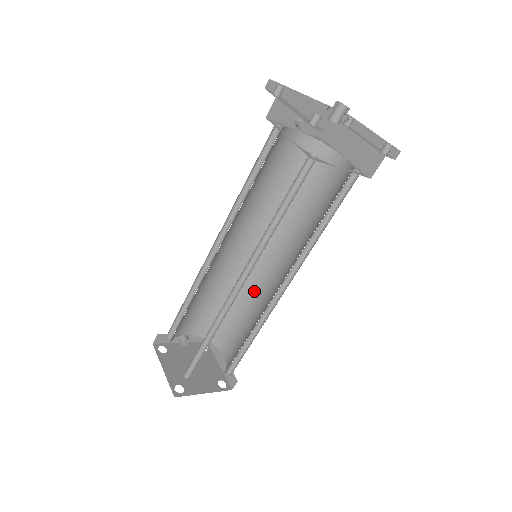
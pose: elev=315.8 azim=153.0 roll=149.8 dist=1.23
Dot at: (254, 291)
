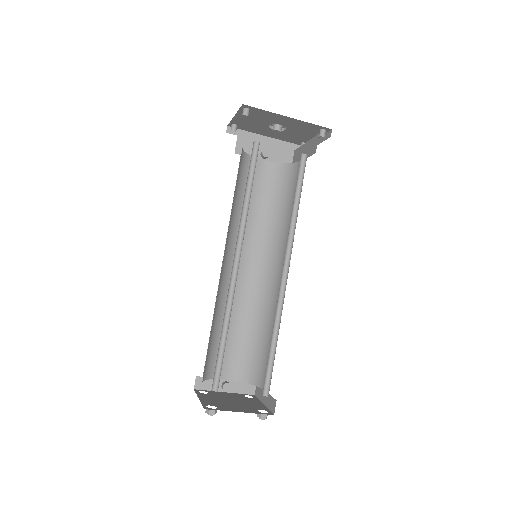
Dot at: (274, 307)
